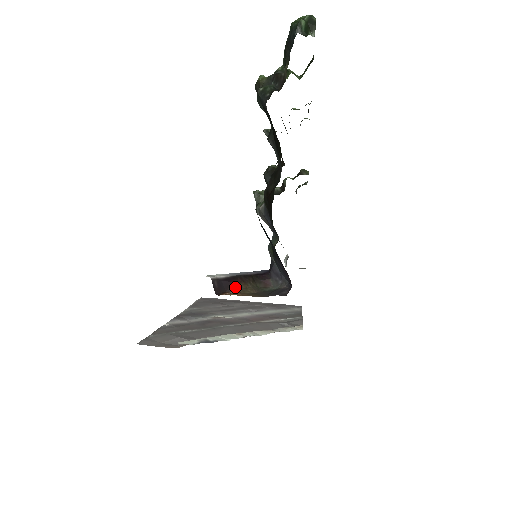
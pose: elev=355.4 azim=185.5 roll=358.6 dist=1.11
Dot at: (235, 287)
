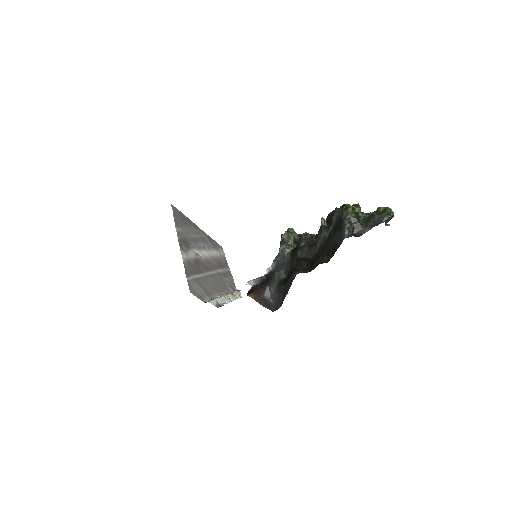
Dot at: (254, 292)
